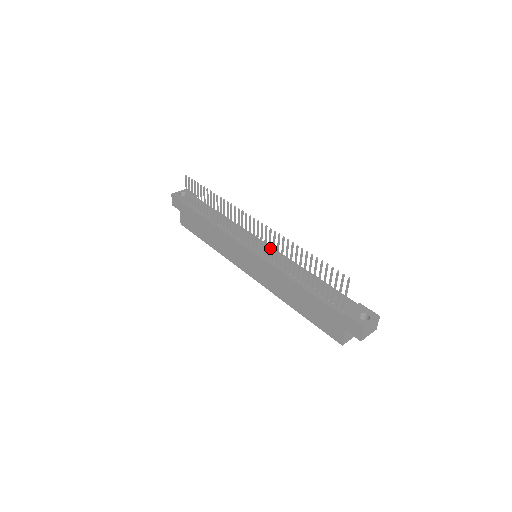
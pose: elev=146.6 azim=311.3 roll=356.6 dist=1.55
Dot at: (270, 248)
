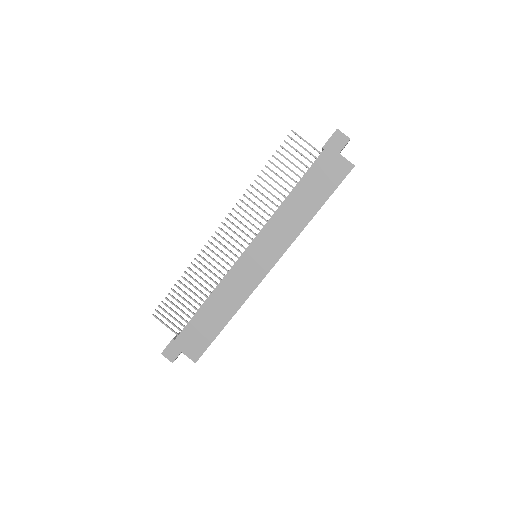
Dot at: occluded
